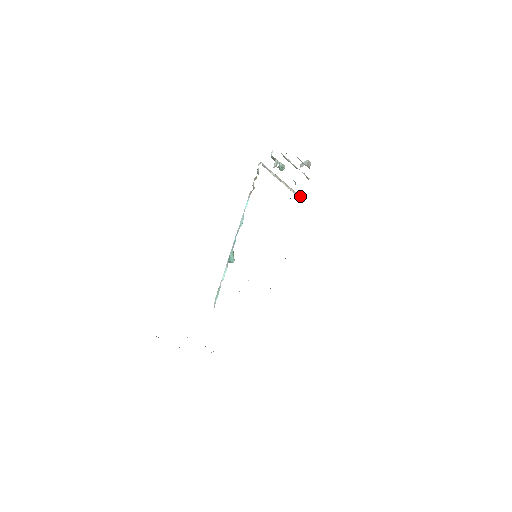
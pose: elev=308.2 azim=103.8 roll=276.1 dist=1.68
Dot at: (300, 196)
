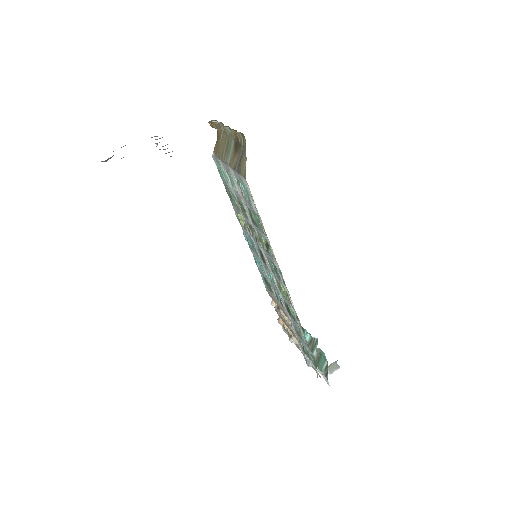
Dot at: occluded
